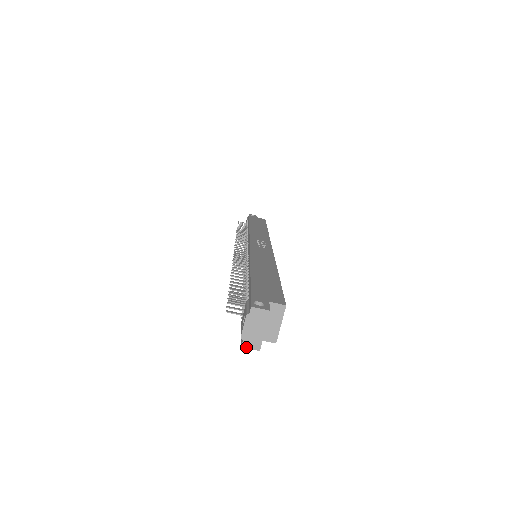
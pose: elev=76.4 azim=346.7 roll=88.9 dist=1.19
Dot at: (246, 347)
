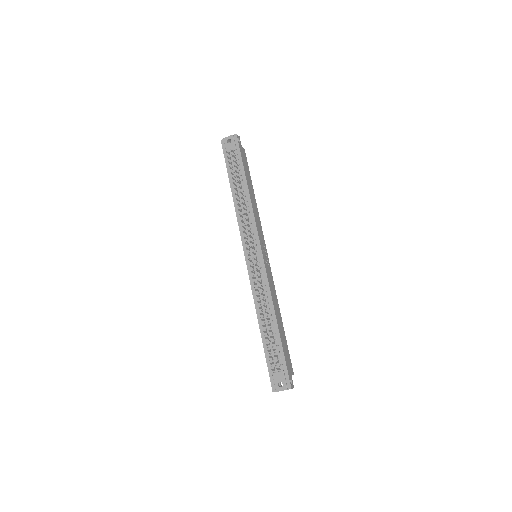
Dot at: occluded
